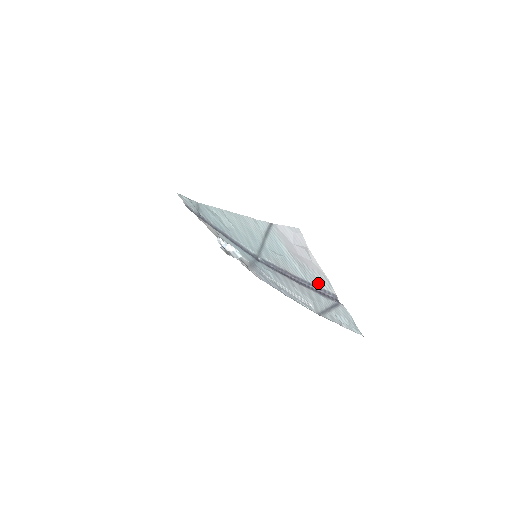
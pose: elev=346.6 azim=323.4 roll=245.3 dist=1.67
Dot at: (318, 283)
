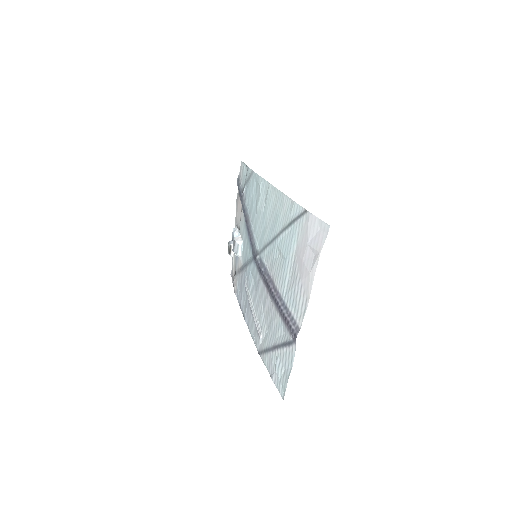
Dot at: (293, 306)
